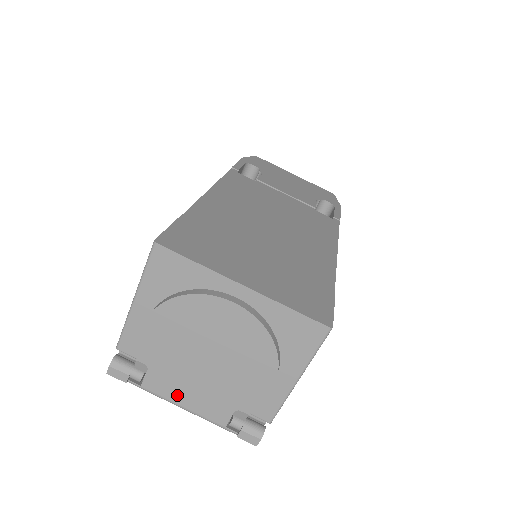
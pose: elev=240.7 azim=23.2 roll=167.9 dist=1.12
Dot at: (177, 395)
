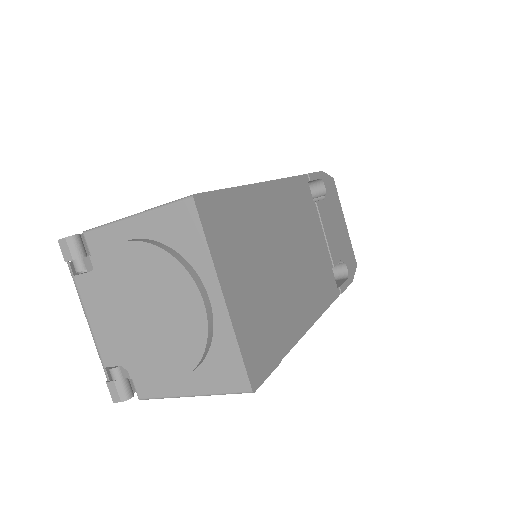
Dot at: (93, 312)
